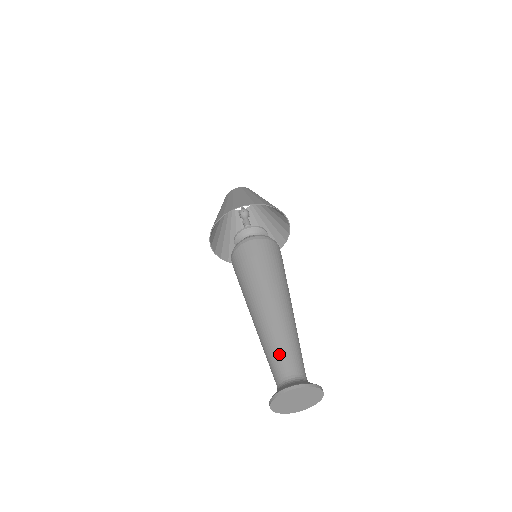
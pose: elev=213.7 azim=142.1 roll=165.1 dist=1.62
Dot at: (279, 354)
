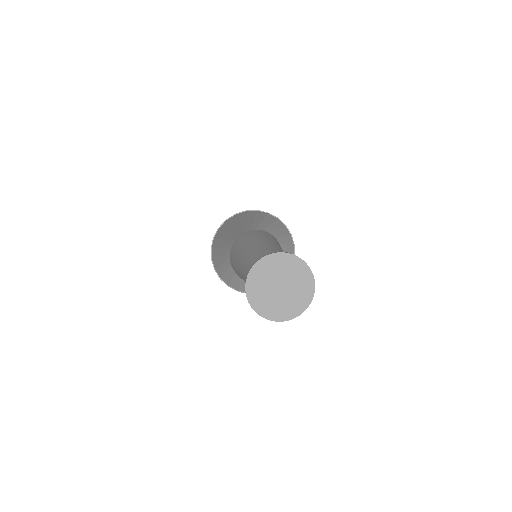
Dot at: occluded
